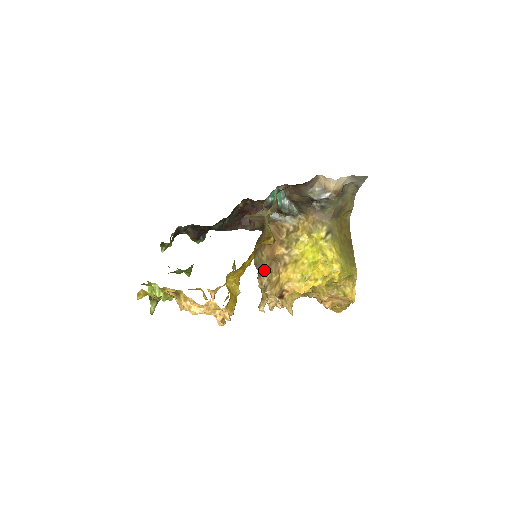
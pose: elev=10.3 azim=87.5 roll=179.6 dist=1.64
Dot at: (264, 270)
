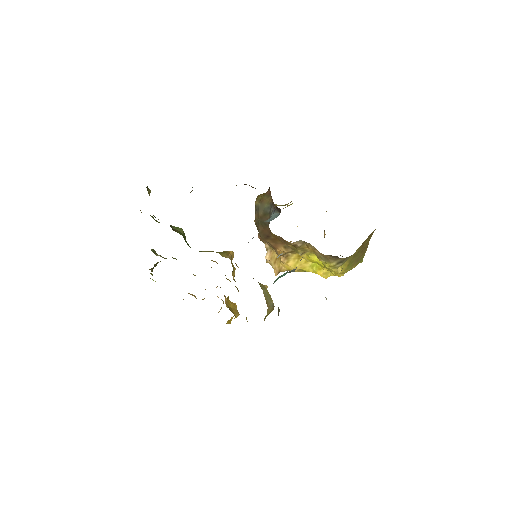
Dot at: (265, 241)
